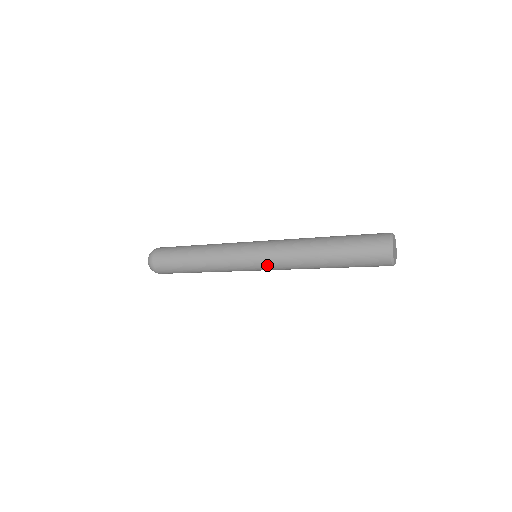
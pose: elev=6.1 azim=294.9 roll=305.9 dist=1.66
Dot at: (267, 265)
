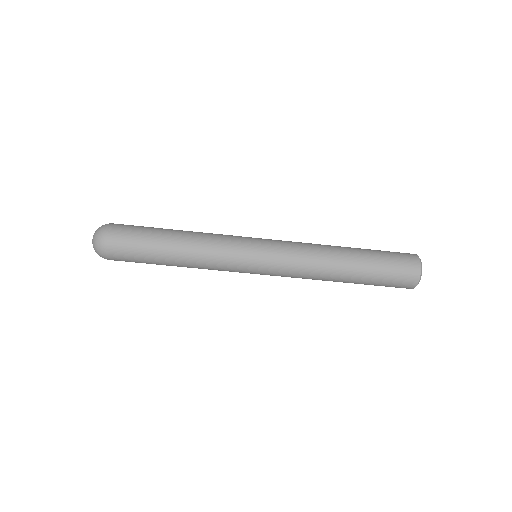
Dot at: (278, 242)
